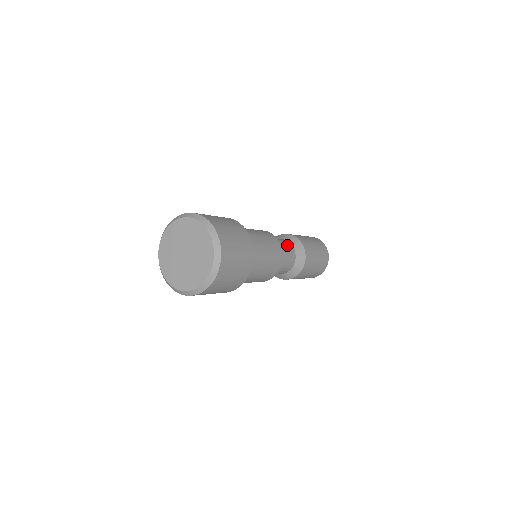
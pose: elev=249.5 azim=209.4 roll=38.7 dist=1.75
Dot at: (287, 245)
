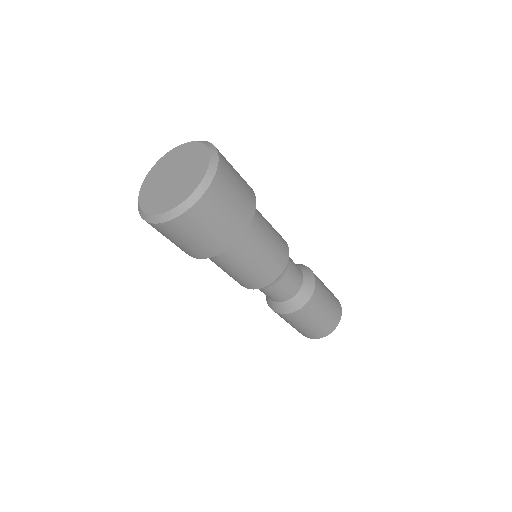
Dot at: (297, 276)
